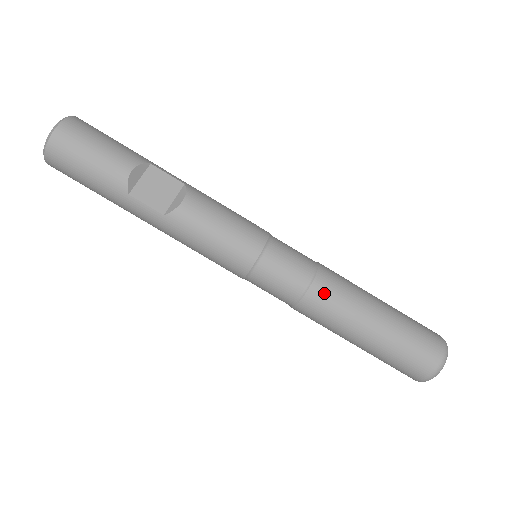
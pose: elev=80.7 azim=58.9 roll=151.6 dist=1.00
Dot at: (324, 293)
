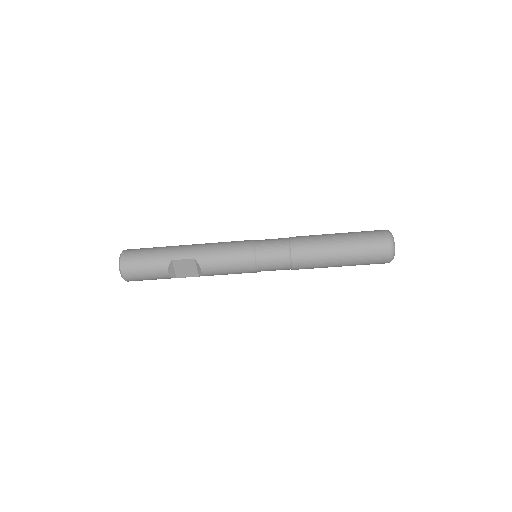
Dot at: (302, 266)
